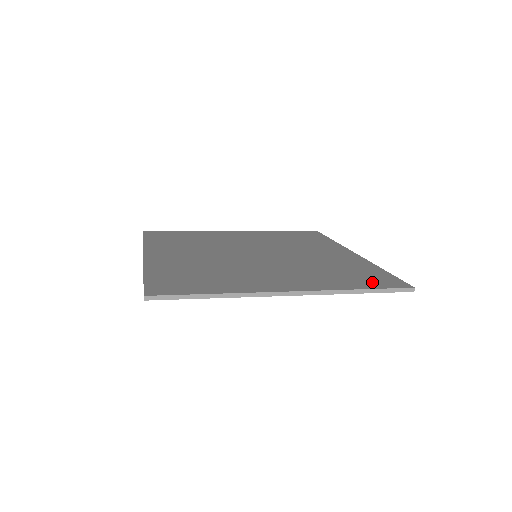
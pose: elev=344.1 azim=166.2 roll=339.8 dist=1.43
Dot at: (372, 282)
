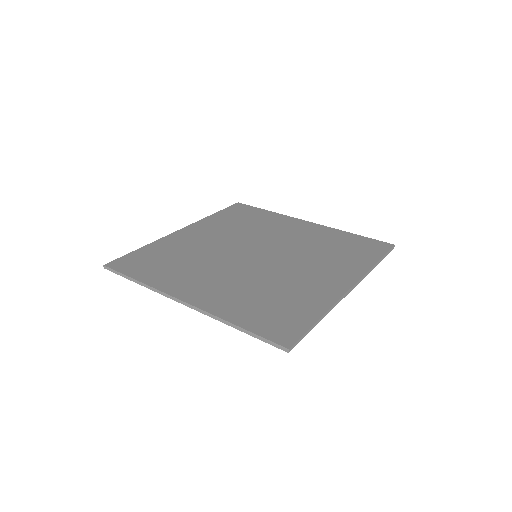
Dot at: (267, 324)
